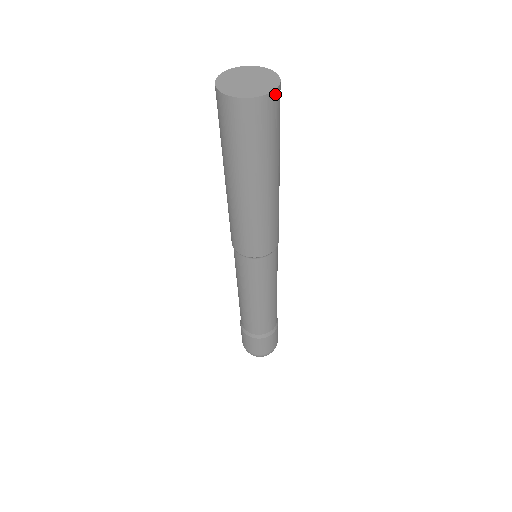
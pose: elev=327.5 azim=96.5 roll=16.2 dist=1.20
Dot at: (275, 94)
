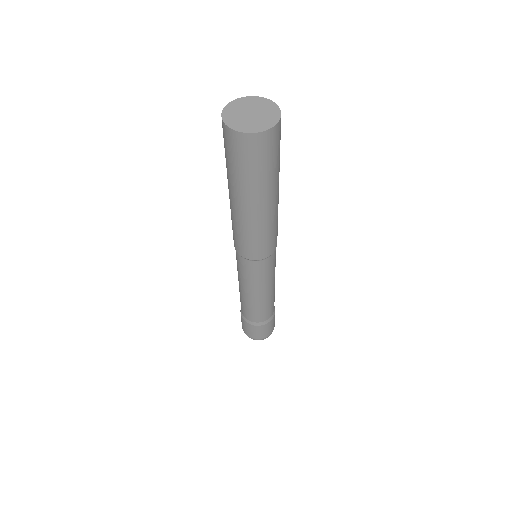
Dot at: (279, 125)
